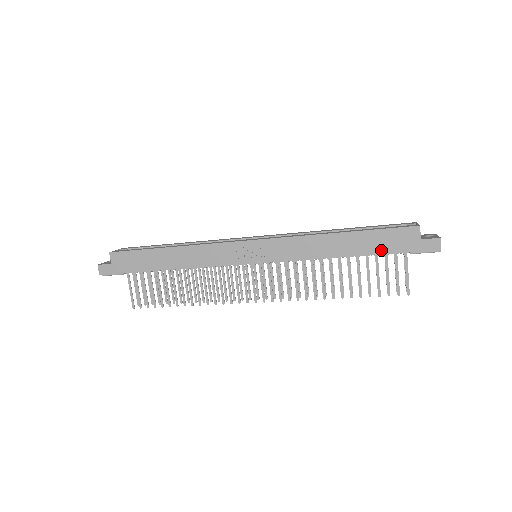
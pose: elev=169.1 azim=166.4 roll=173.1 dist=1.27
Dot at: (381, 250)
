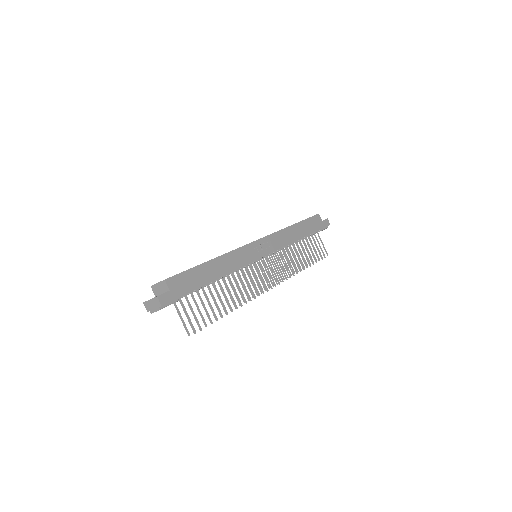
Dot at: (312, 230)
